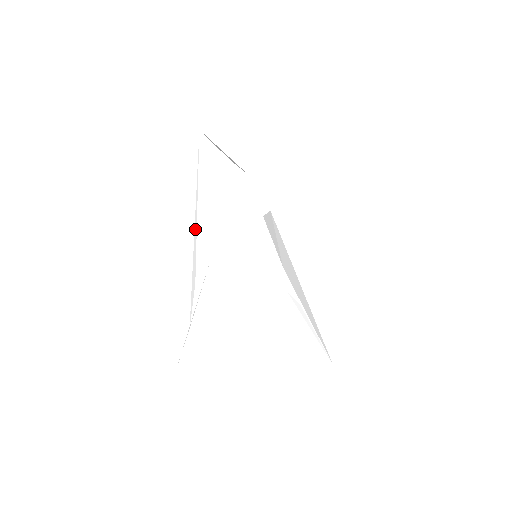
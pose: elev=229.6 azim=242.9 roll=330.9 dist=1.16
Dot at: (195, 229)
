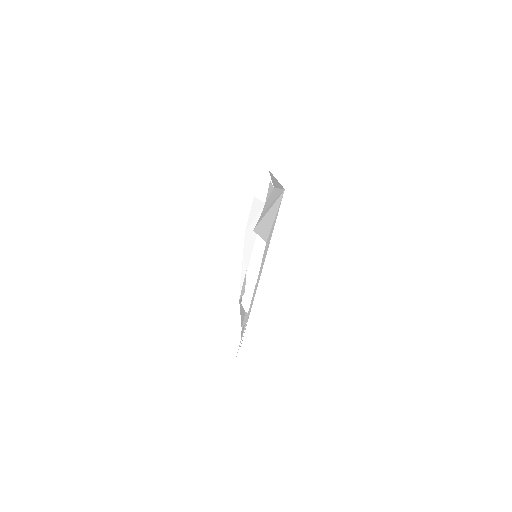
Dot at: (262, 274)
